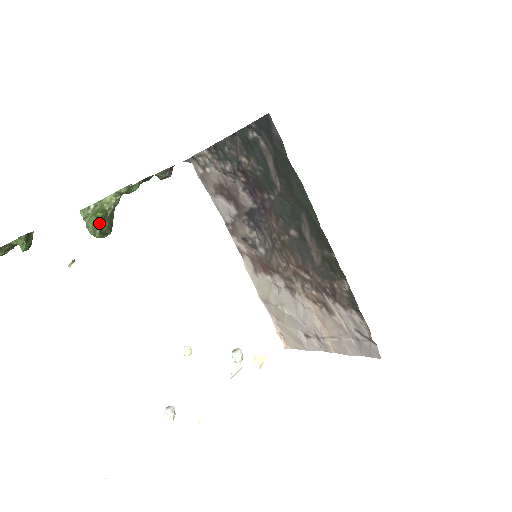
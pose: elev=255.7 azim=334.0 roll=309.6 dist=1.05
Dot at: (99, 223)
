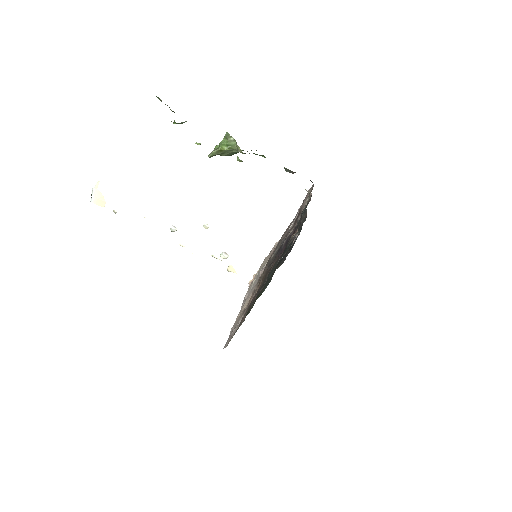
Dot at: (217, 153)
